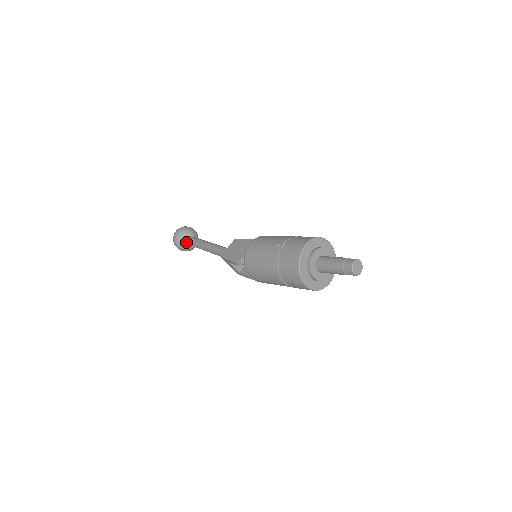
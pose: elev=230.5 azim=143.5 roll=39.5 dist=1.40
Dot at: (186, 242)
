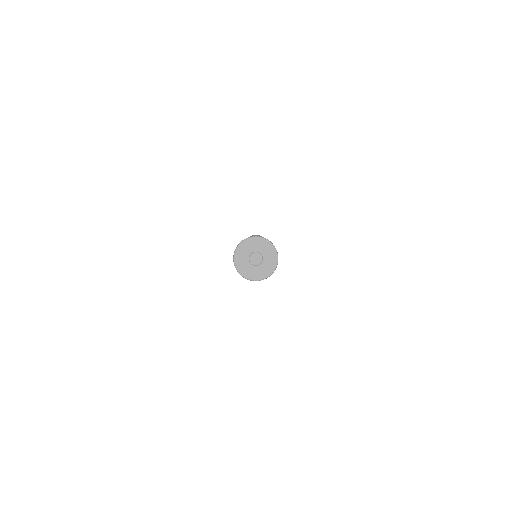
Dot at: occluded
